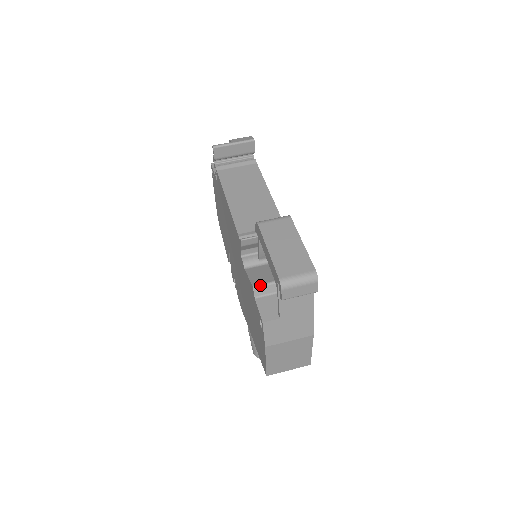
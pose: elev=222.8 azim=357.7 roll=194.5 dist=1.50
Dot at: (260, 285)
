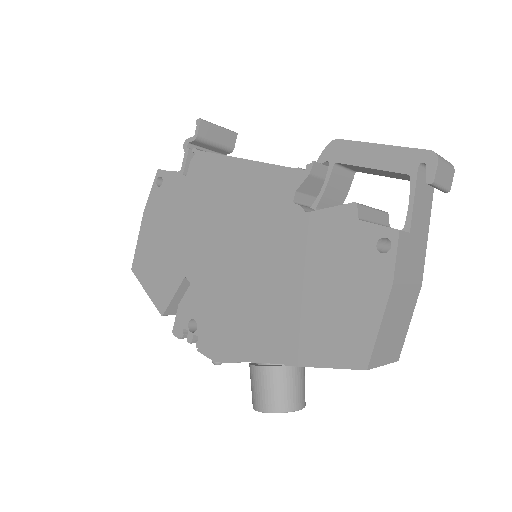
Dot at: (361, 204)
